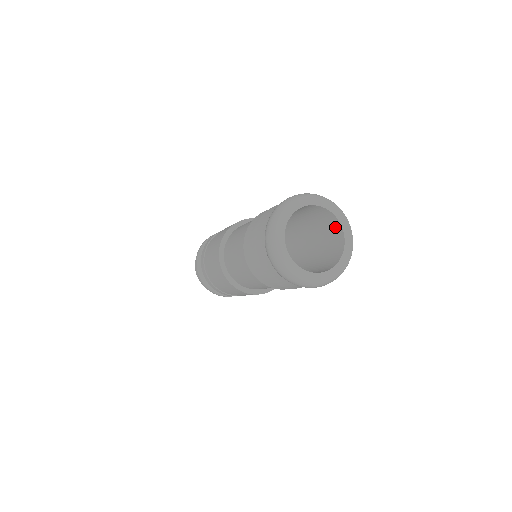
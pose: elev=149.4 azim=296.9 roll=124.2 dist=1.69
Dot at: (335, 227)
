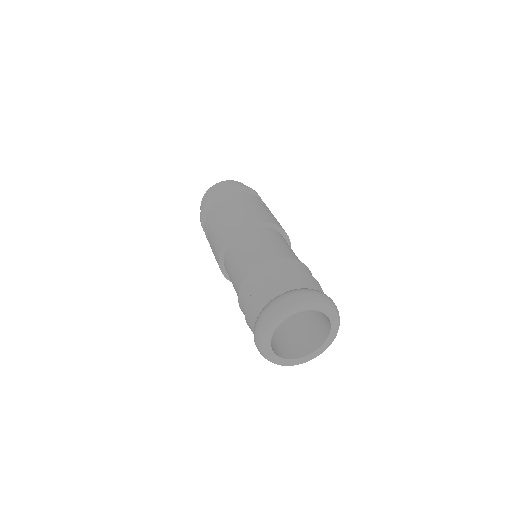
Dot at: (326, 320)
